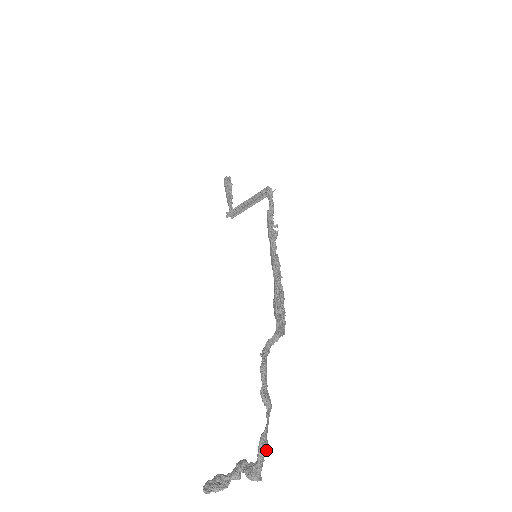
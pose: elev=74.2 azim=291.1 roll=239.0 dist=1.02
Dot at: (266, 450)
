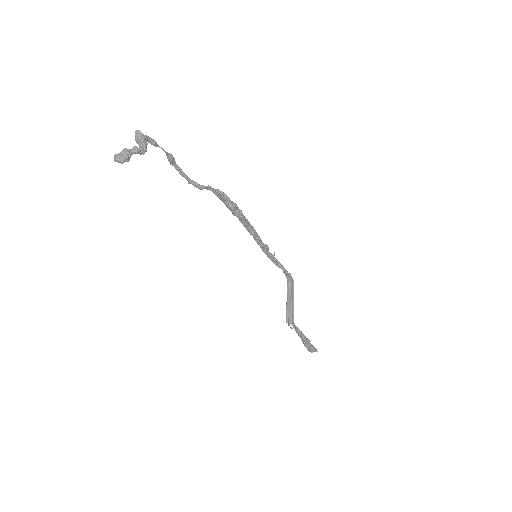
Dot at: (150, 138)
